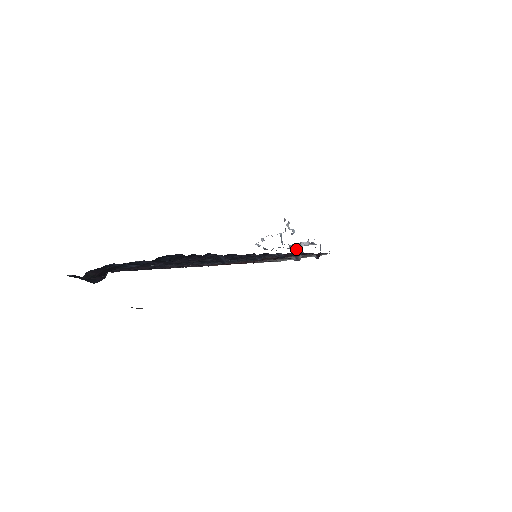
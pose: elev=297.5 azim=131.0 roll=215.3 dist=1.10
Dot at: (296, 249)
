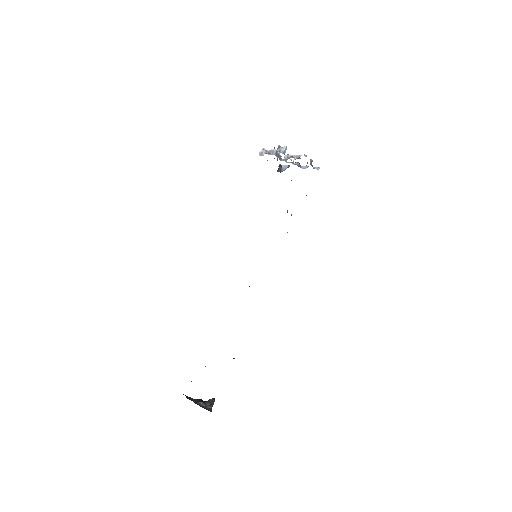
Dot at: (292, 163)
